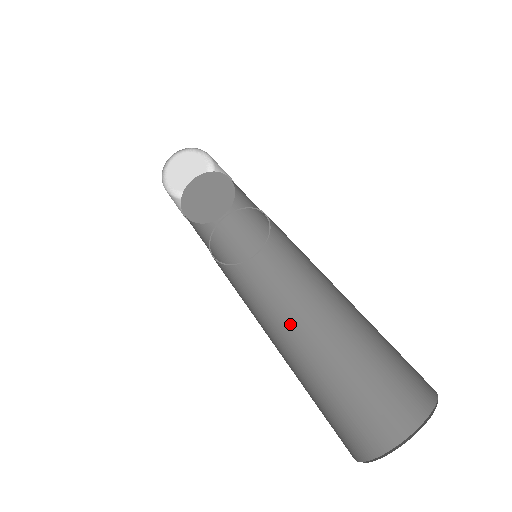
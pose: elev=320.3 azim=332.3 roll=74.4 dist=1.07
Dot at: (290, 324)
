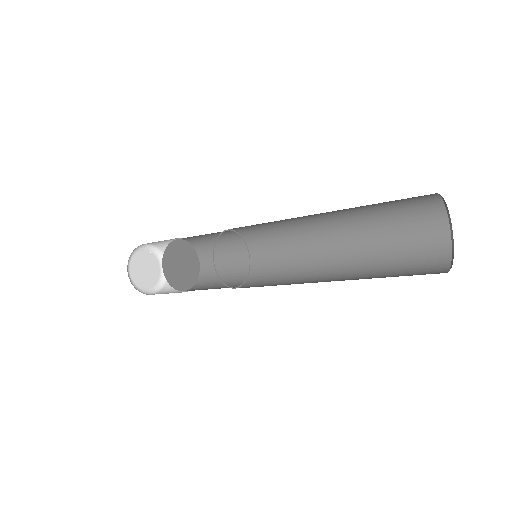
Dot at: occluded
